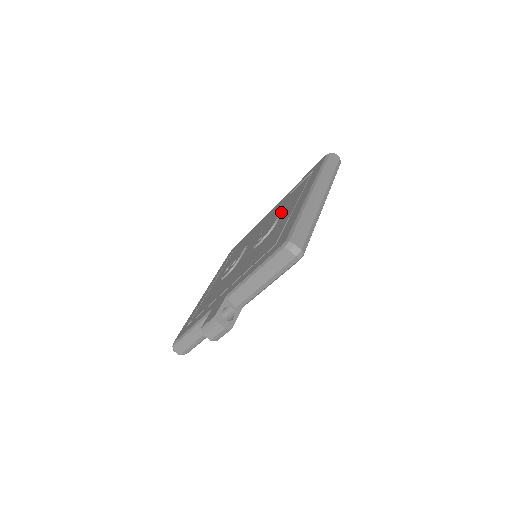
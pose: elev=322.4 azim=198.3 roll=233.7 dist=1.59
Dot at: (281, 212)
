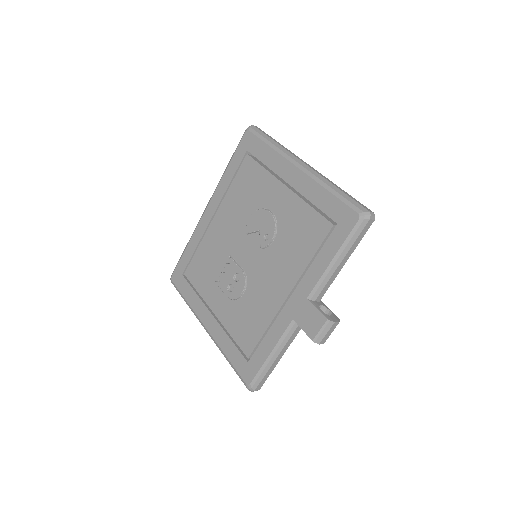
Dot at: (256, 203)
